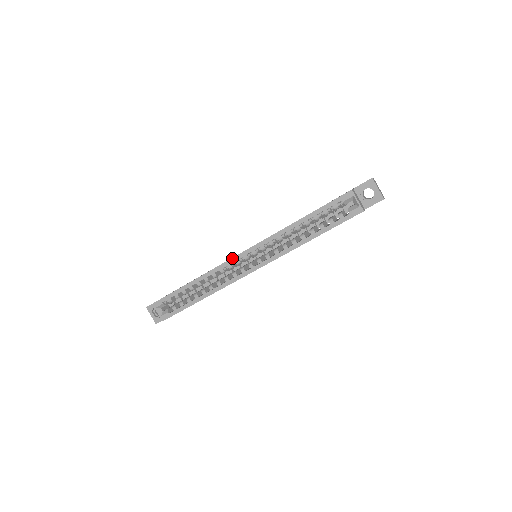
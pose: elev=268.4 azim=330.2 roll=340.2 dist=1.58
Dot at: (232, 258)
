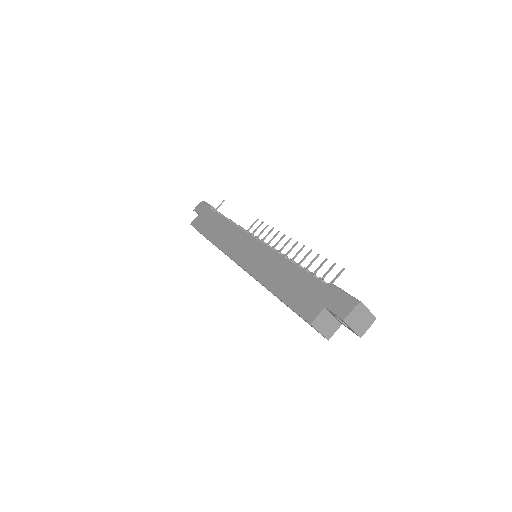
Dot at: (229, 256)
